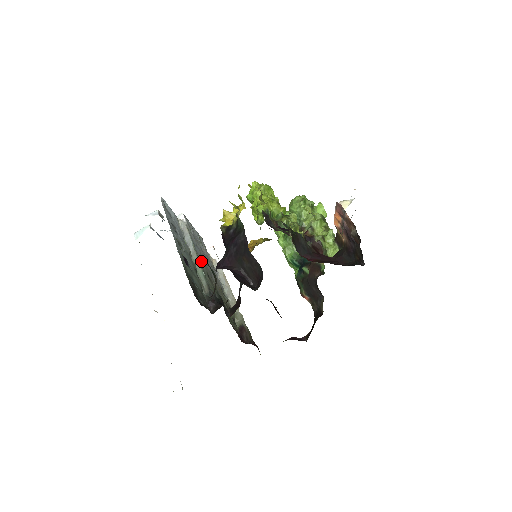
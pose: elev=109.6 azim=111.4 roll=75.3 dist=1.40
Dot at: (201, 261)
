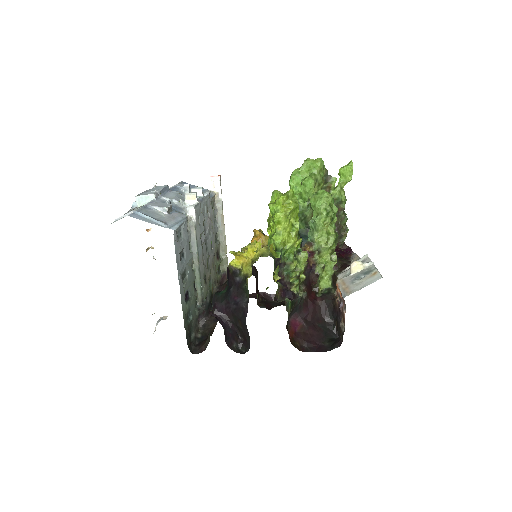
Dot at: (201, 267)
